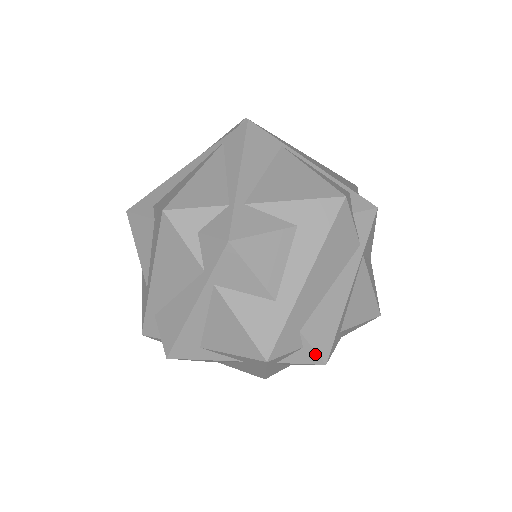
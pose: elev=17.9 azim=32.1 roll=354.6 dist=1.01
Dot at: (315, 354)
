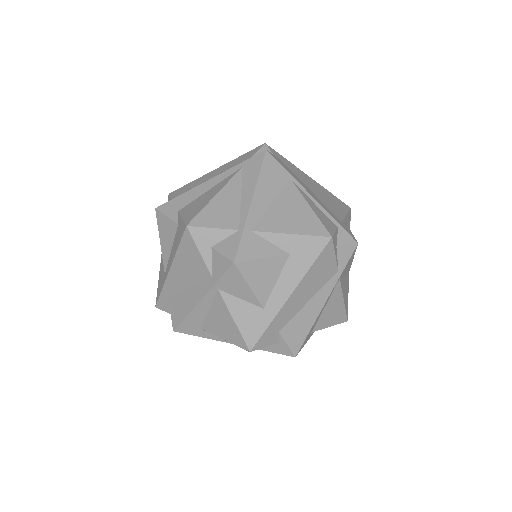
Dot at: (288, 349)
